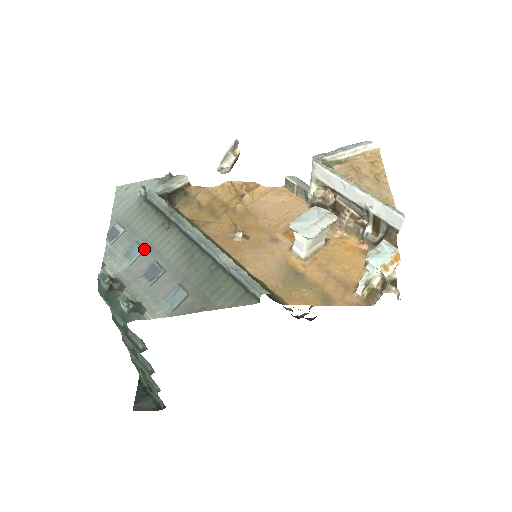
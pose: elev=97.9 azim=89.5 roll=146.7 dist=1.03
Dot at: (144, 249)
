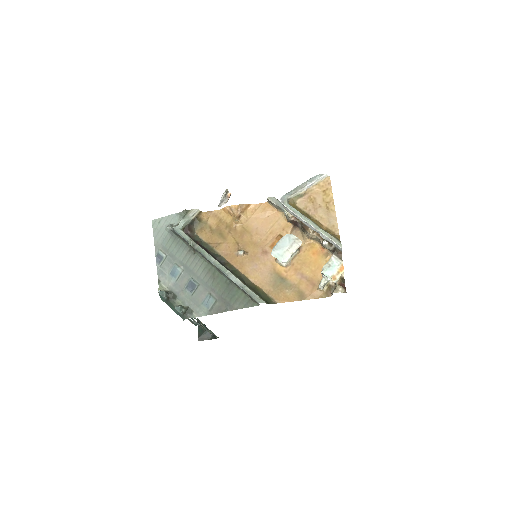
Dot at: (182, 269)
